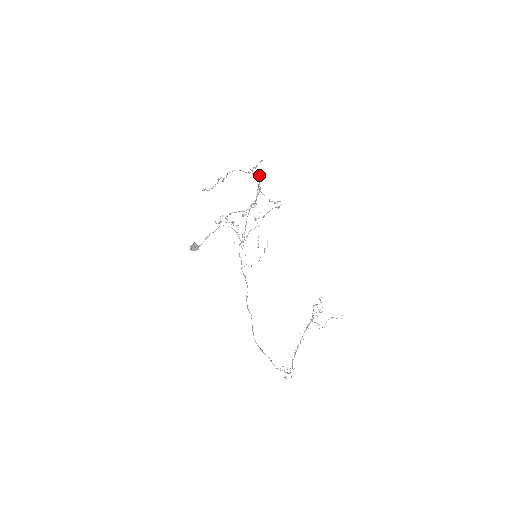
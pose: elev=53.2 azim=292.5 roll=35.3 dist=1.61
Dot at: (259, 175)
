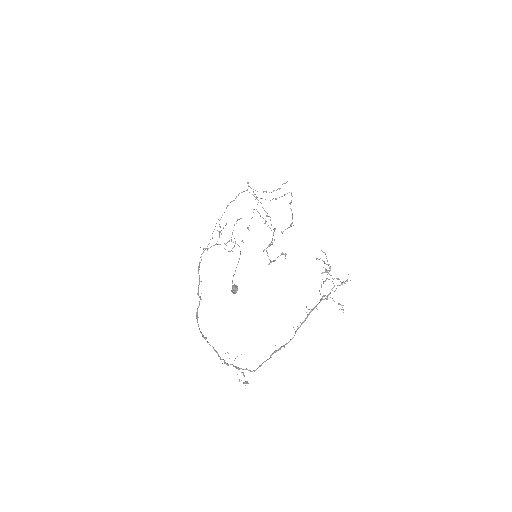
Dot at: occluded
